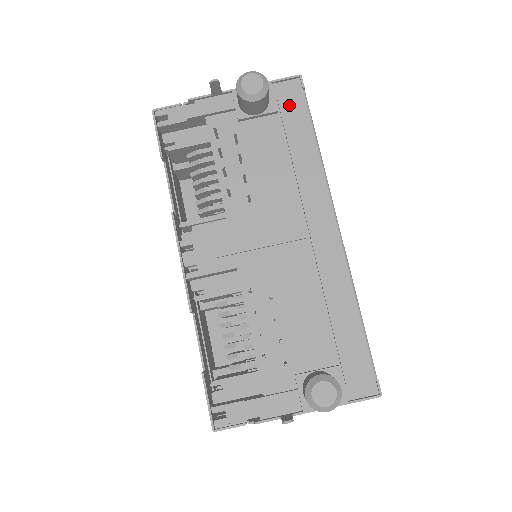
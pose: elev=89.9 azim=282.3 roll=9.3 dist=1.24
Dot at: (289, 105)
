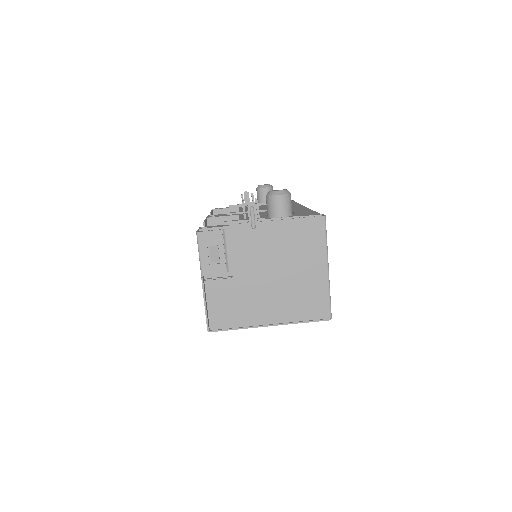
Dot at: occluded
